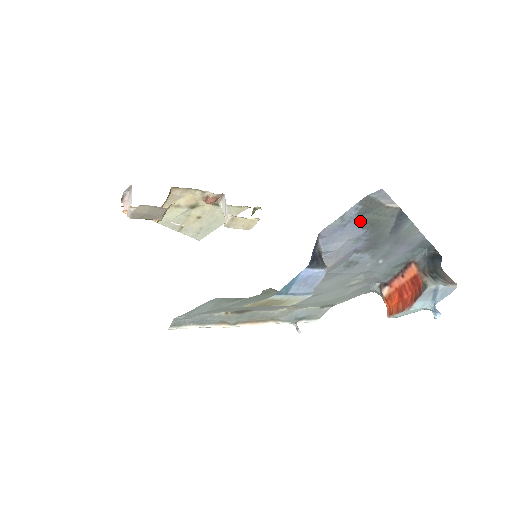
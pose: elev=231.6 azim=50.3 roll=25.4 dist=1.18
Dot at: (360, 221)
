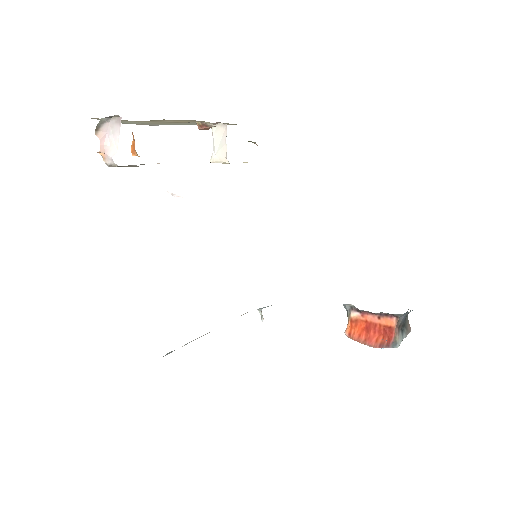
Dot at: occluded
